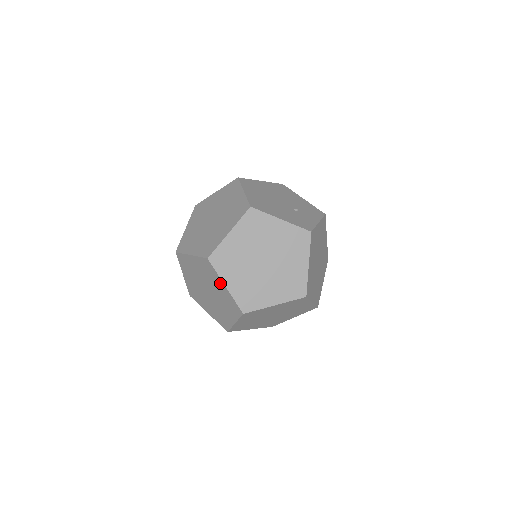
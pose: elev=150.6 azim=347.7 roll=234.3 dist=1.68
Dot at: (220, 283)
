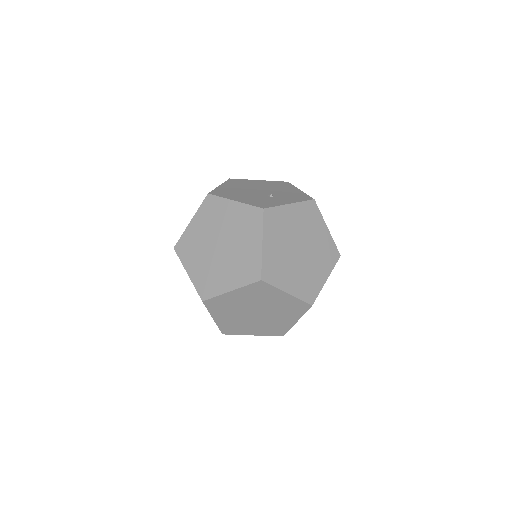
Dot at: occluded
